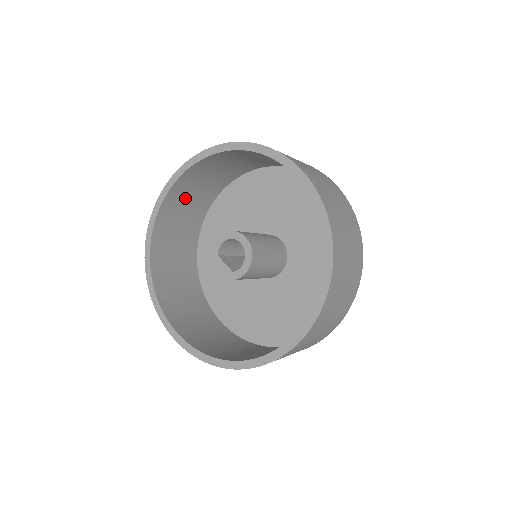
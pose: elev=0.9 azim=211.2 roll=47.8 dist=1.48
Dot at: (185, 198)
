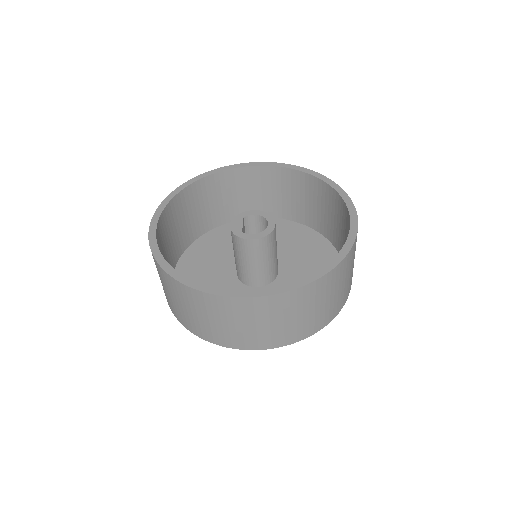
Dot at: (254, 186)
